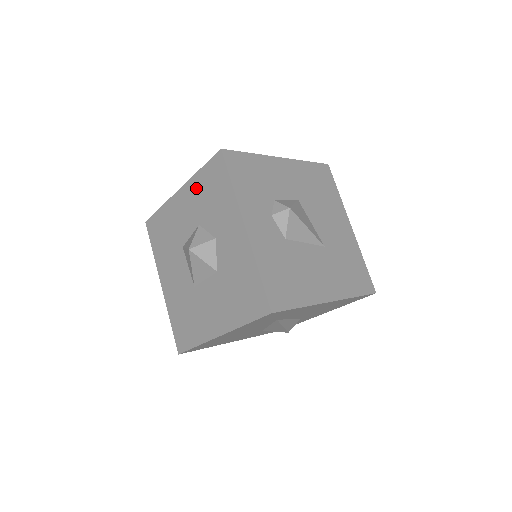
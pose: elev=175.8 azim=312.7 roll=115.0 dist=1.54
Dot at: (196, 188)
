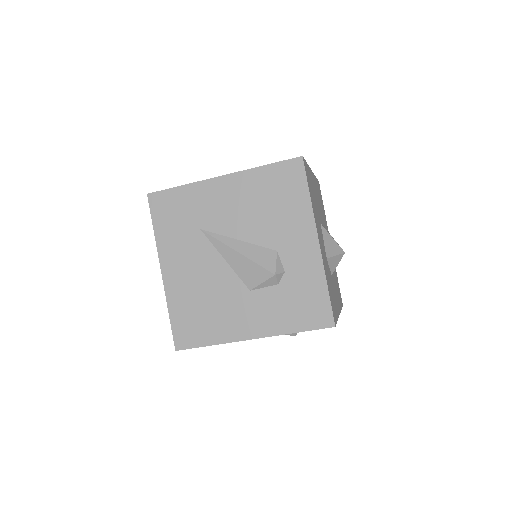
Dot at: occluded
